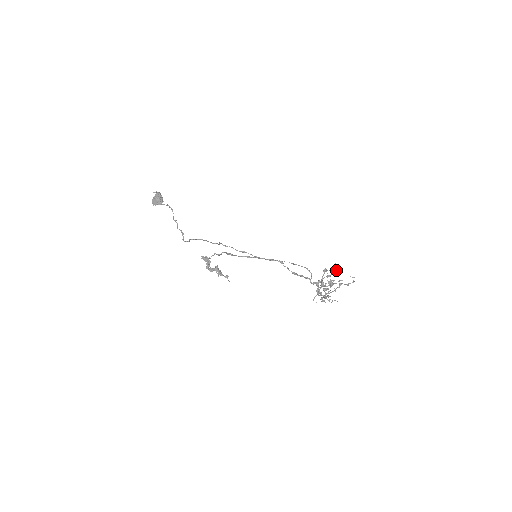
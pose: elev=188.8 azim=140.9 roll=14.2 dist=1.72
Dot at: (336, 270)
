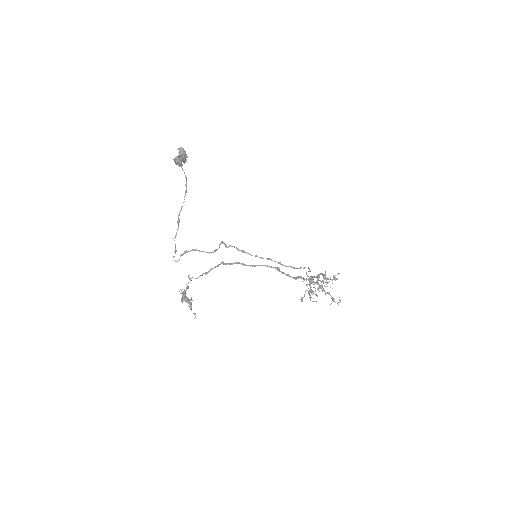
Dot at: (335, 280)
